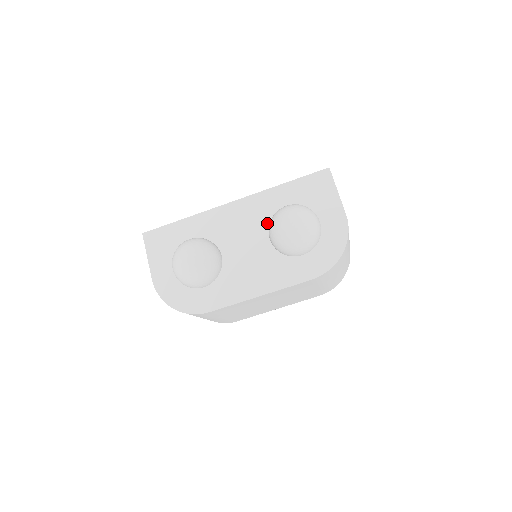
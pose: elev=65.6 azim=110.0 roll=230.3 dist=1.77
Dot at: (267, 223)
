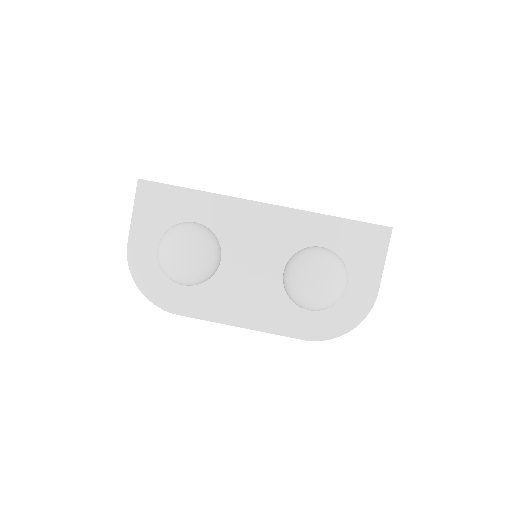
Dot at: (290, 252)
